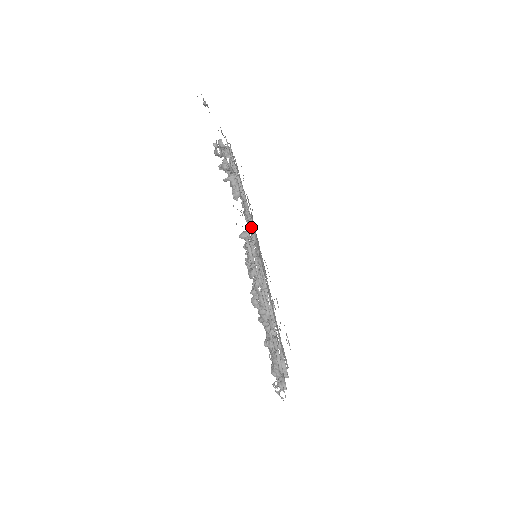
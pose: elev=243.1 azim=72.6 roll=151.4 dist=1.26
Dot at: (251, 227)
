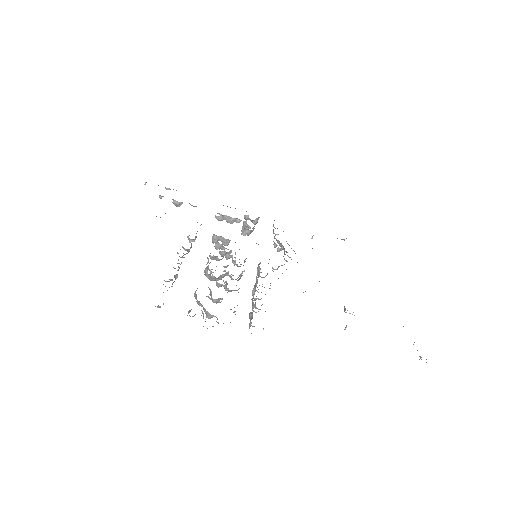
Dot at: (278, 249)
